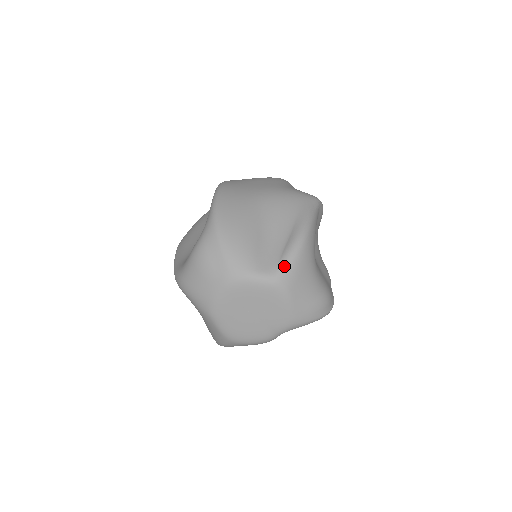
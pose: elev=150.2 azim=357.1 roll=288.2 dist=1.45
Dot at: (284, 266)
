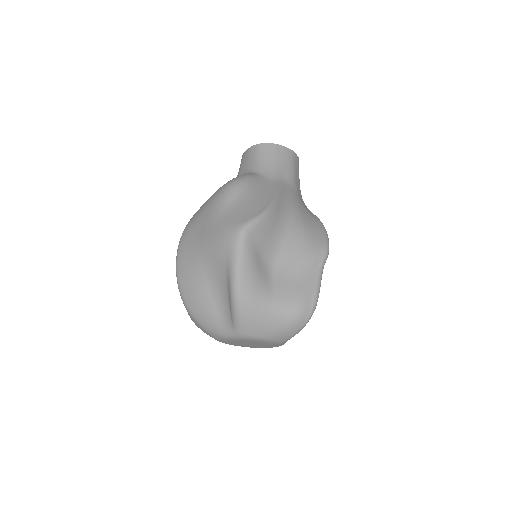
Dot at: (236, 325)
